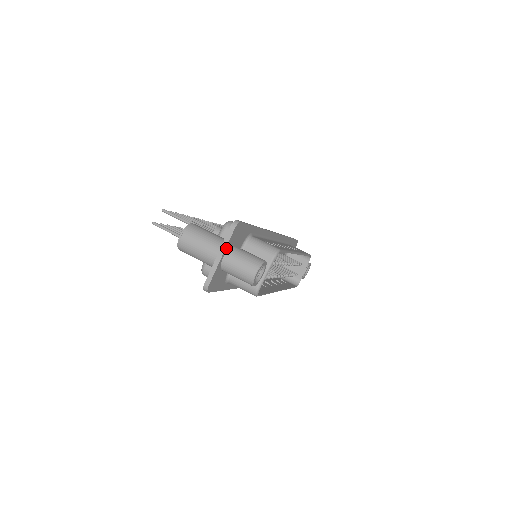
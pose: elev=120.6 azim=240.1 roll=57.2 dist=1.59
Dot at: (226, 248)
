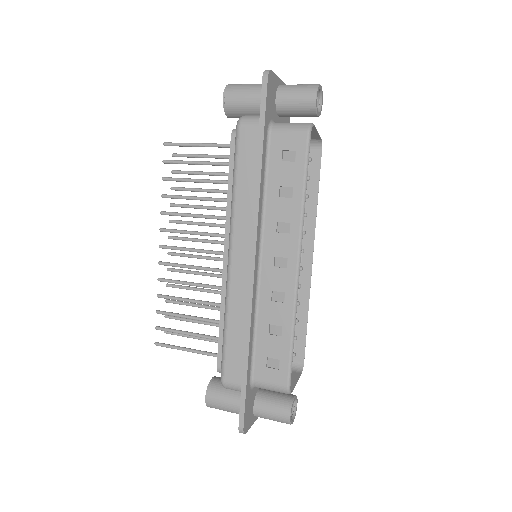
Dot at: occluded
